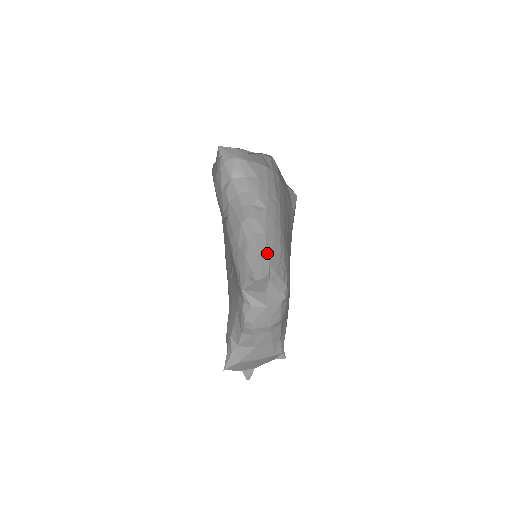
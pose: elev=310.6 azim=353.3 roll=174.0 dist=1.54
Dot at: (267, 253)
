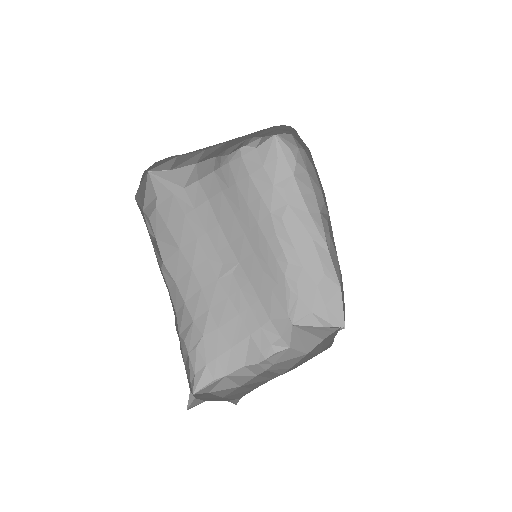
Dot at: (342, 286)
